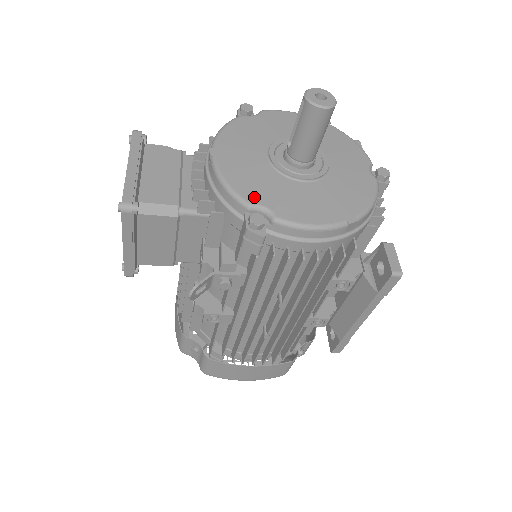
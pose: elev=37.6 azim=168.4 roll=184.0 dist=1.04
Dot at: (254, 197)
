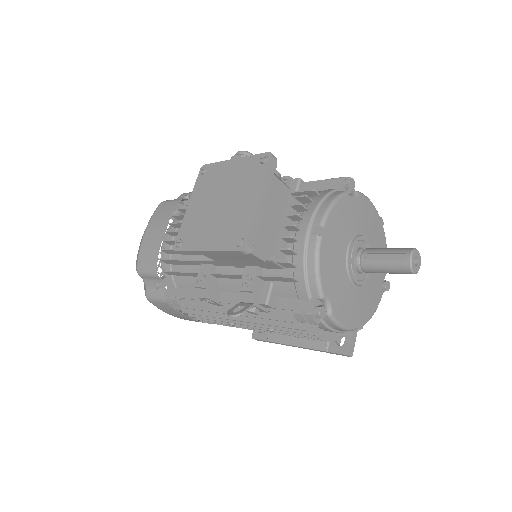
Dot at: (328, 291)
